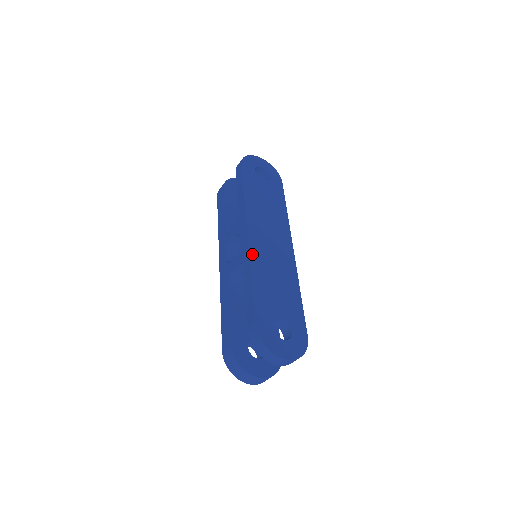
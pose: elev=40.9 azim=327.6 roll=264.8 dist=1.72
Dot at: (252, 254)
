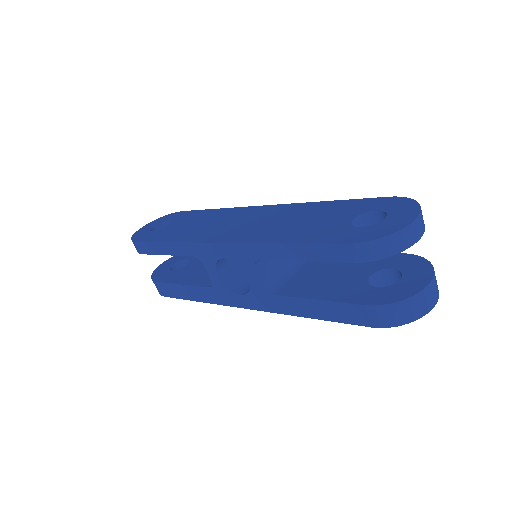
Dot at: (248, 240)
